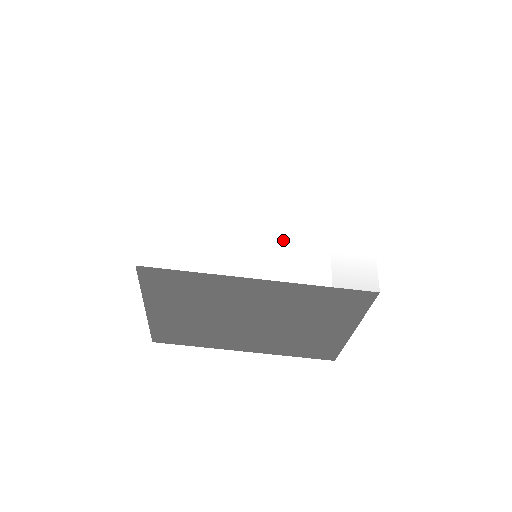
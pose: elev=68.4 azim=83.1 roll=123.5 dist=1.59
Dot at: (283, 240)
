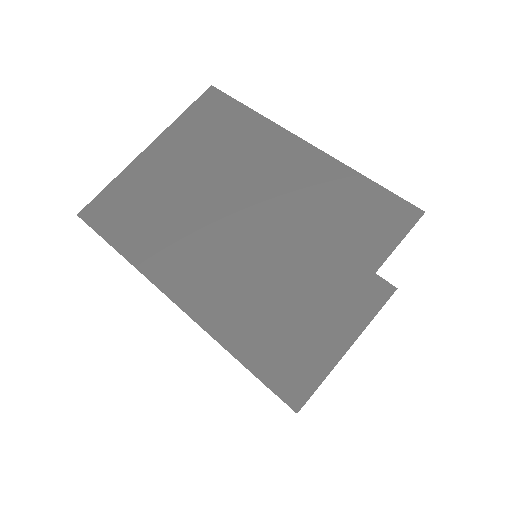
Dot at: occluded
